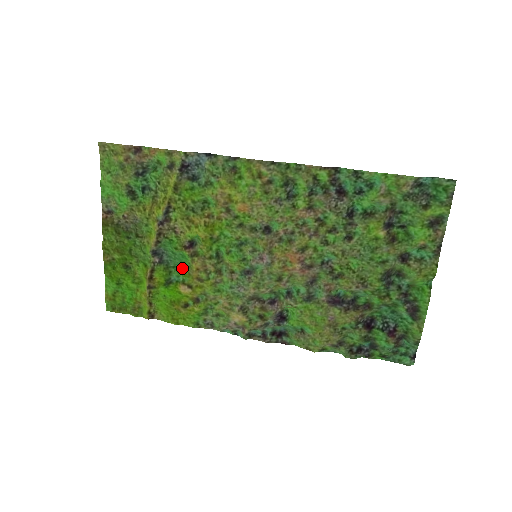
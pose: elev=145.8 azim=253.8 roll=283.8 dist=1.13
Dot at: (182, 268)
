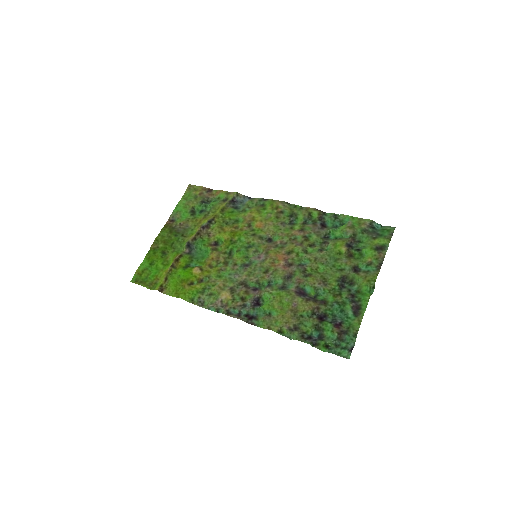
Dot at: (202, 259)
